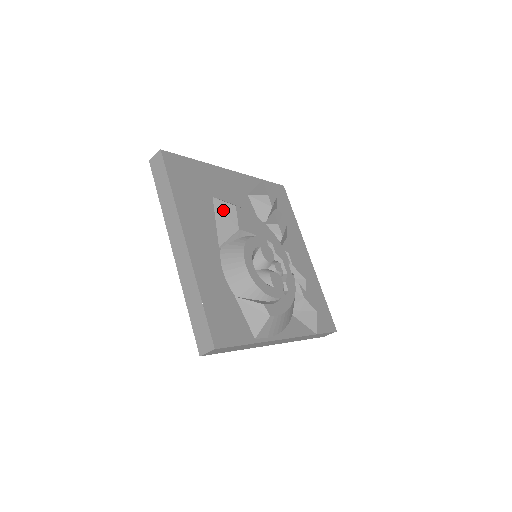
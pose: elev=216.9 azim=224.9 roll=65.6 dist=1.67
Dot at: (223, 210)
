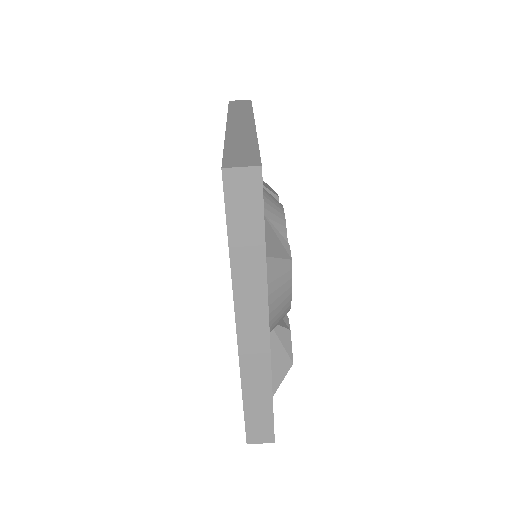
Dot at: (265, 183)
